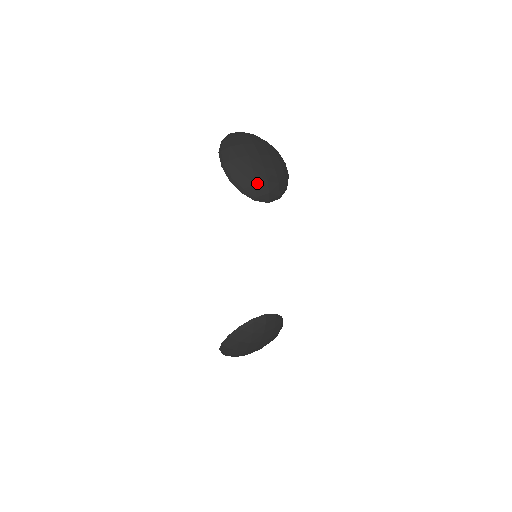
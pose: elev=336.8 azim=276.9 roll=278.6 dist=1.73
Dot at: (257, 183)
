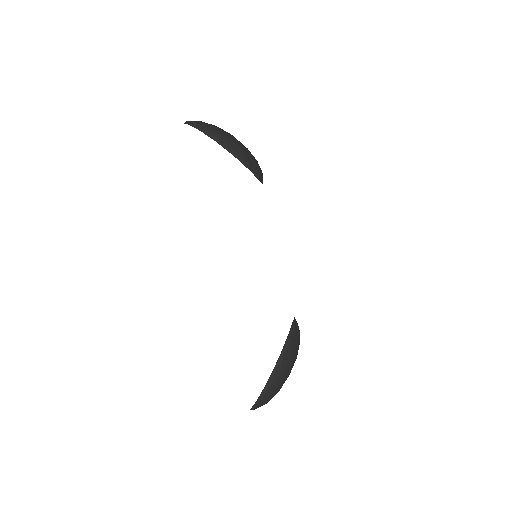
Dot at: (255, 160)
